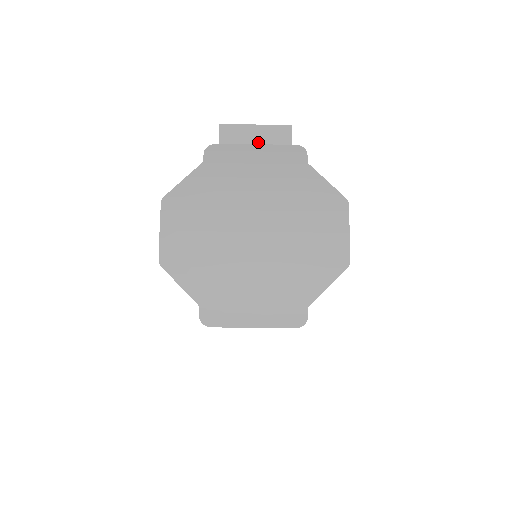
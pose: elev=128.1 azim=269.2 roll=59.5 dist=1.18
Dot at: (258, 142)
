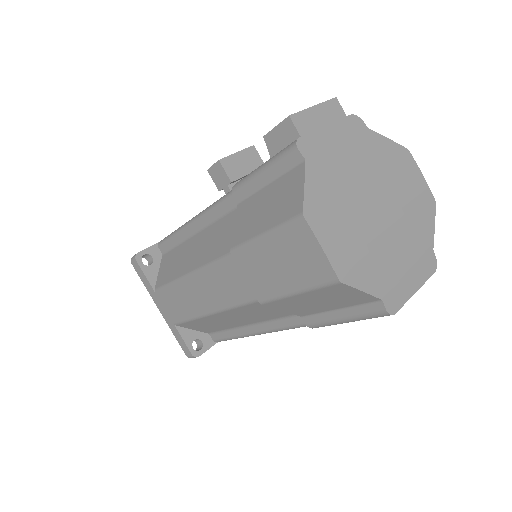
Dot at: (325, 123)
